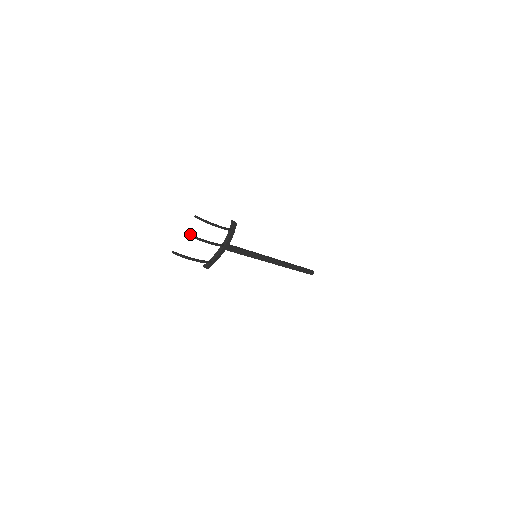
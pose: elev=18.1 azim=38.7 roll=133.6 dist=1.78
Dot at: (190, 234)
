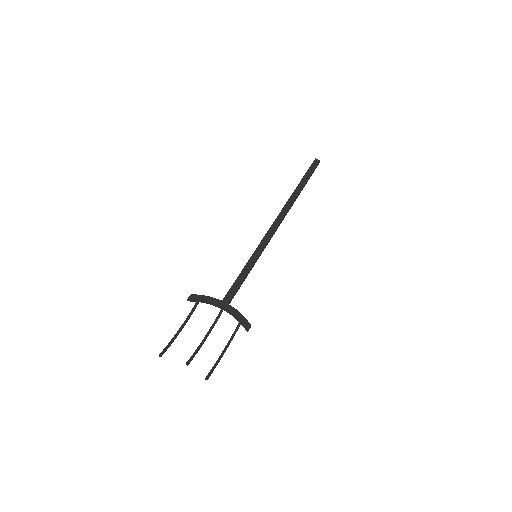
Dot at: occluded
